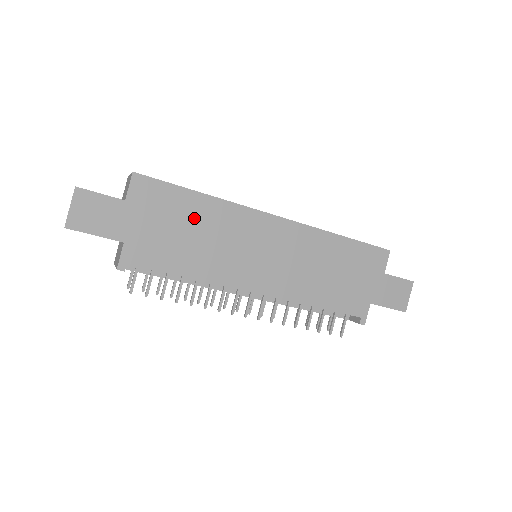
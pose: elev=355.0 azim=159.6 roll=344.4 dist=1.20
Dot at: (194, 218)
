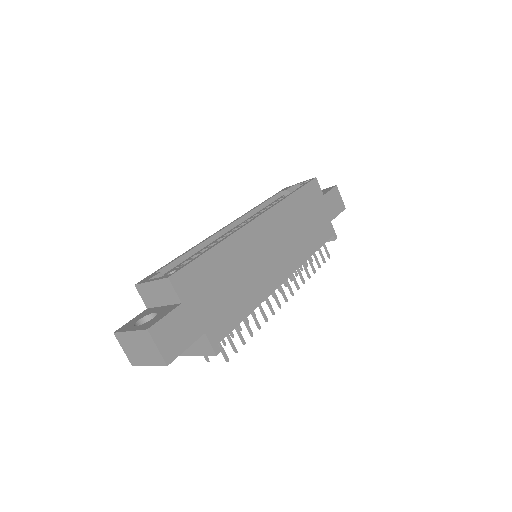
Dot at: (224, 269)
